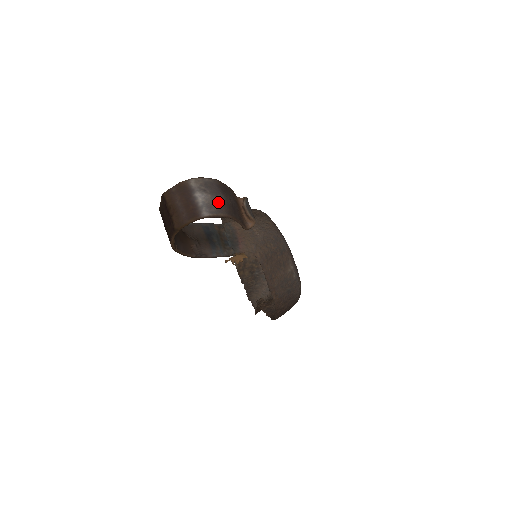
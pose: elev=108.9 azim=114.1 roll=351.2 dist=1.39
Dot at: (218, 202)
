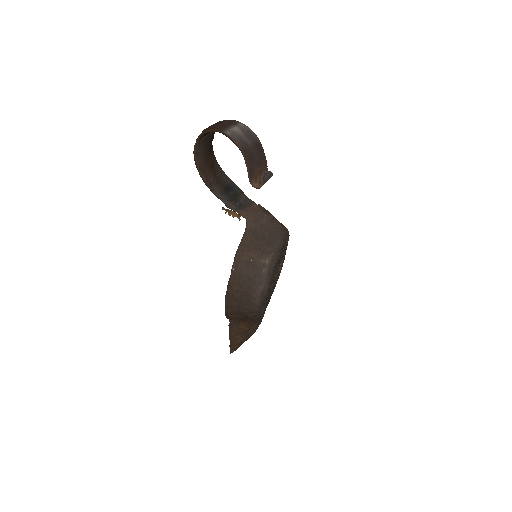
Dot at: (244, 140)
